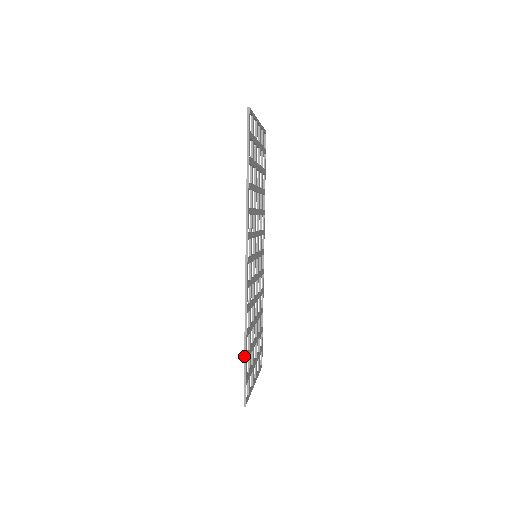
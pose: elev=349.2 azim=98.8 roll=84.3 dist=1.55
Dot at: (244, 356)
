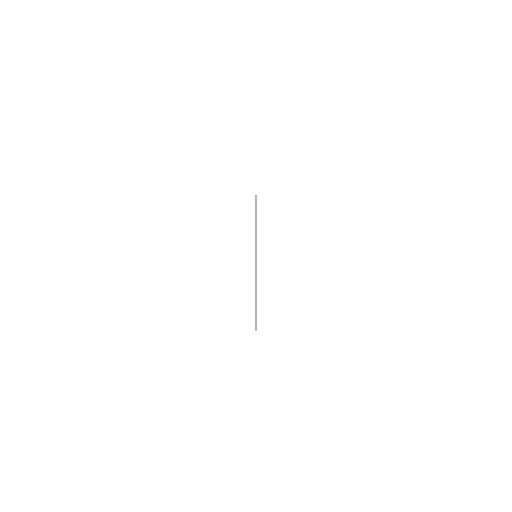
Dot at: occluded
